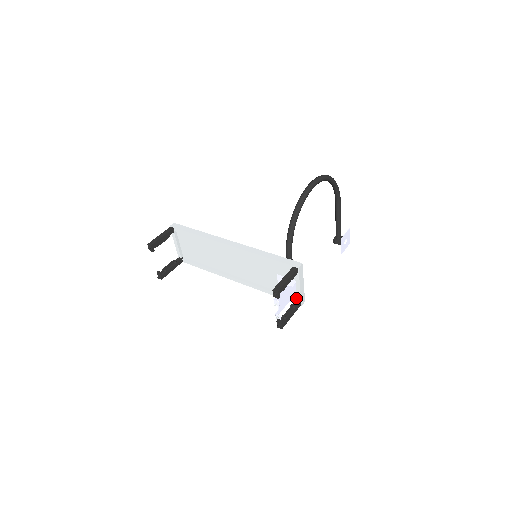
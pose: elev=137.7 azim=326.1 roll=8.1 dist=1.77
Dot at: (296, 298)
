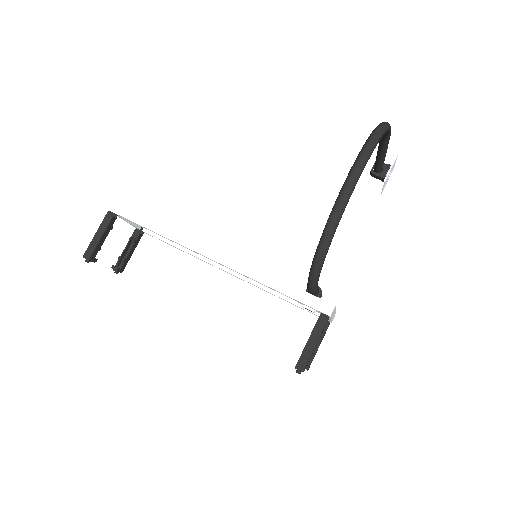
Dot at: occluded
